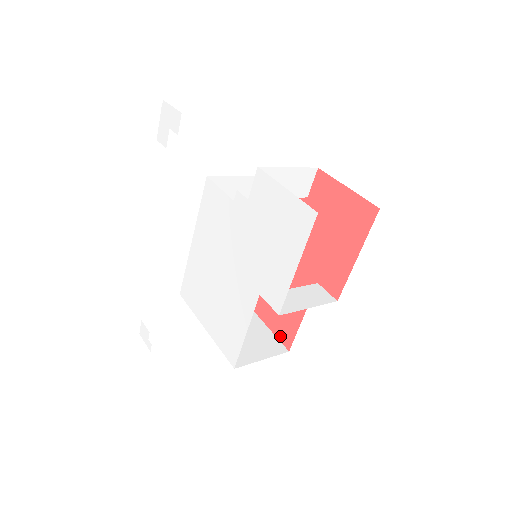
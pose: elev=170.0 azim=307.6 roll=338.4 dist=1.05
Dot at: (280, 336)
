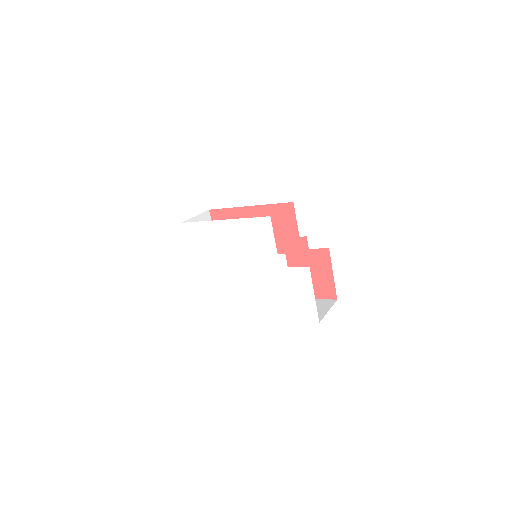
Dot at: occluded
